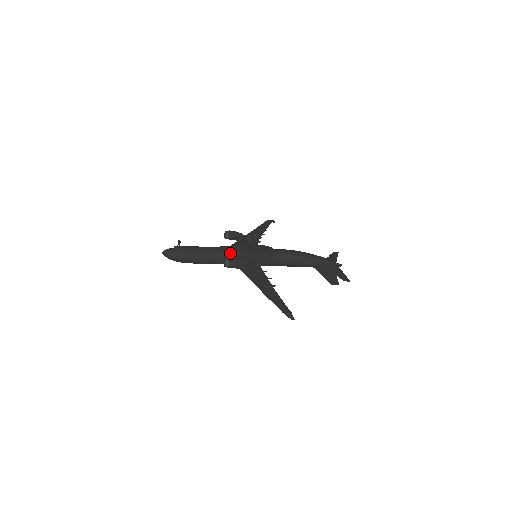
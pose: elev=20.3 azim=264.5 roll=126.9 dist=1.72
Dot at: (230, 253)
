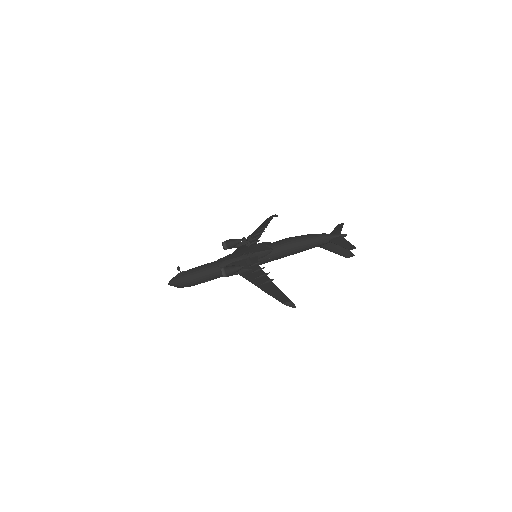
Dot at: (228, 262)
